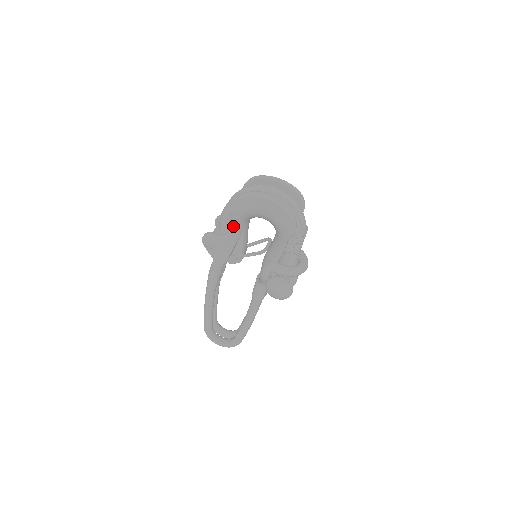
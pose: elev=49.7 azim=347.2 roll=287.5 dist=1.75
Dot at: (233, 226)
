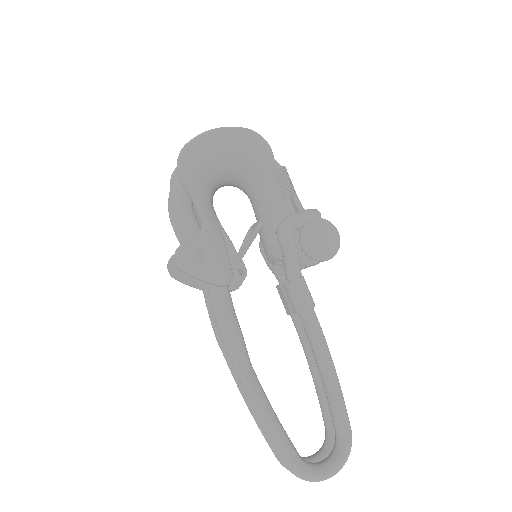
Dot at: (202, 206)
